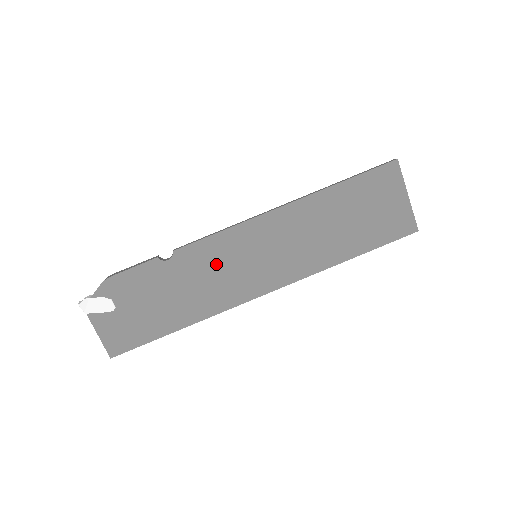
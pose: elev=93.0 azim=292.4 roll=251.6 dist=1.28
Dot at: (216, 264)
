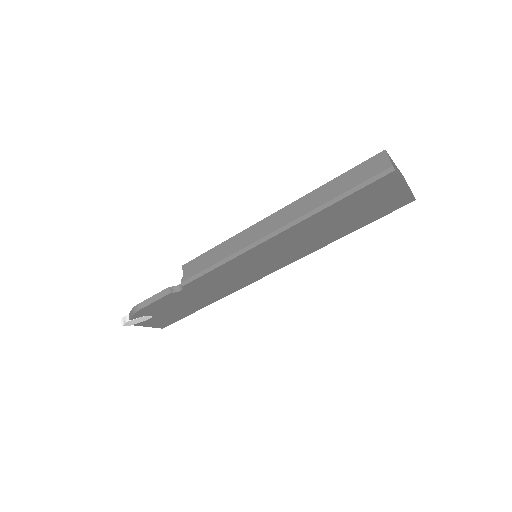
Dot at: (223, 278)
